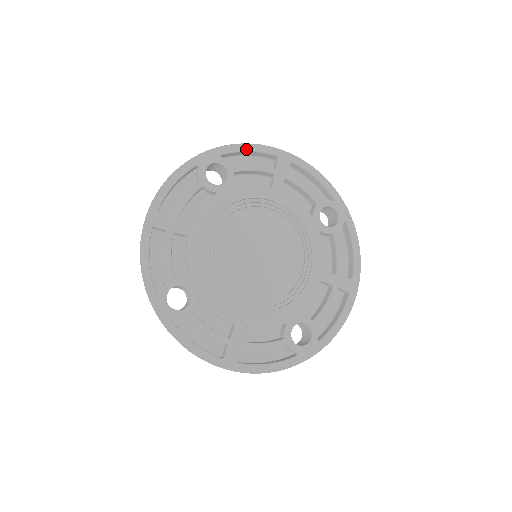
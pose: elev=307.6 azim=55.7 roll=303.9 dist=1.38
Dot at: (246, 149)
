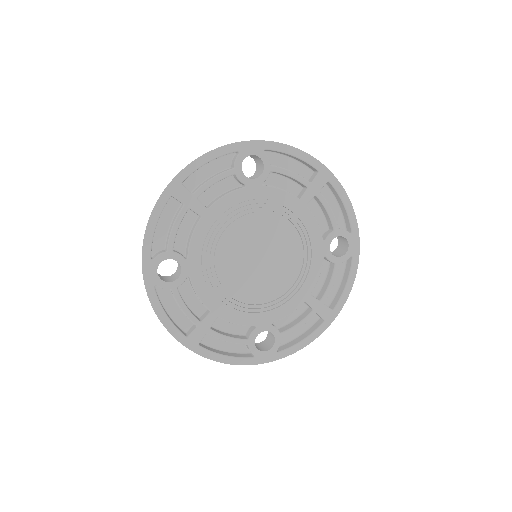
Dot at: (292, 153)
